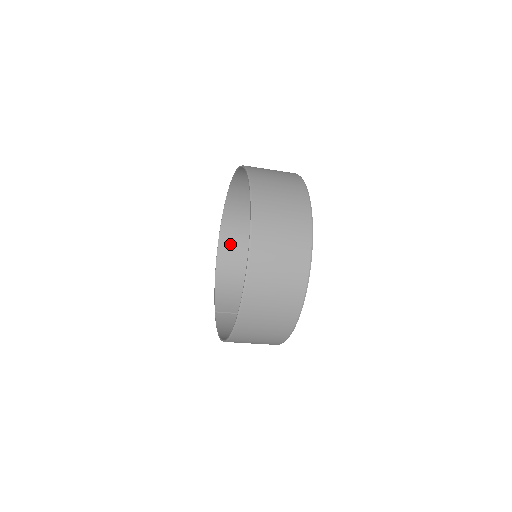
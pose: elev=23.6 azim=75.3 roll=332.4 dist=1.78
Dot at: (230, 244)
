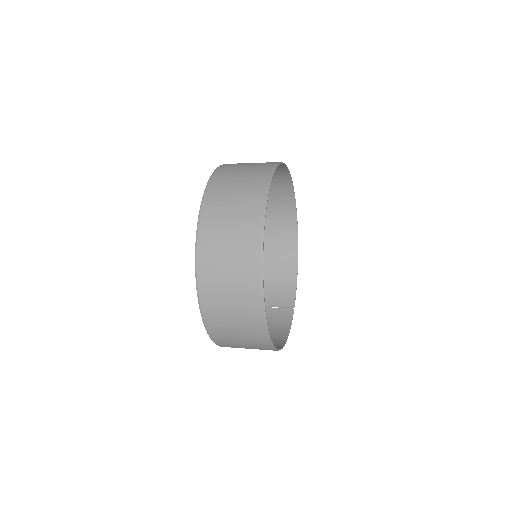
Dot at: occluded
